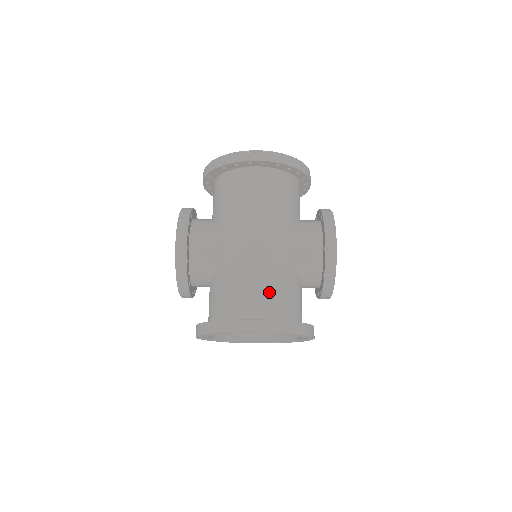
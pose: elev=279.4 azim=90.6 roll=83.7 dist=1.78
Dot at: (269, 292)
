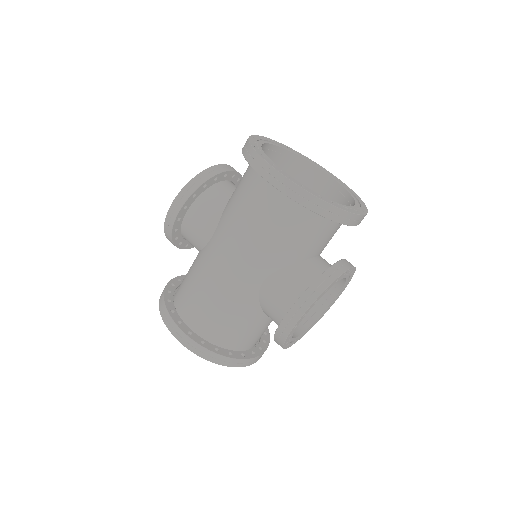
Dot at: (213, 313)
